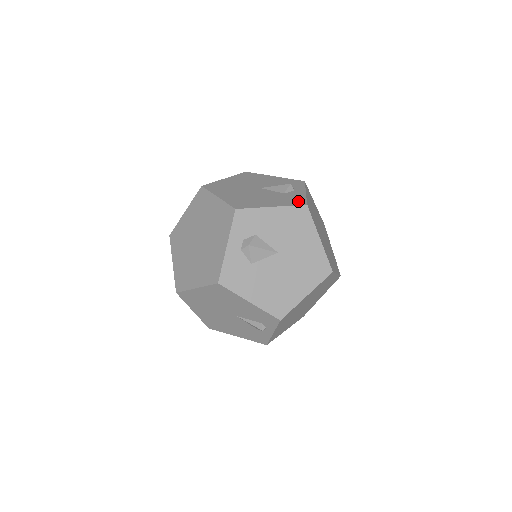
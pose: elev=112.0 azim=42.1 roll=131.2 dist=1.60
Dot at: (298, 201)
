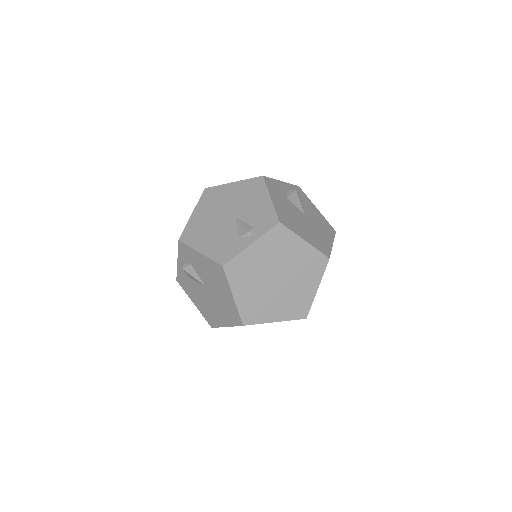
Dot at: occluded
